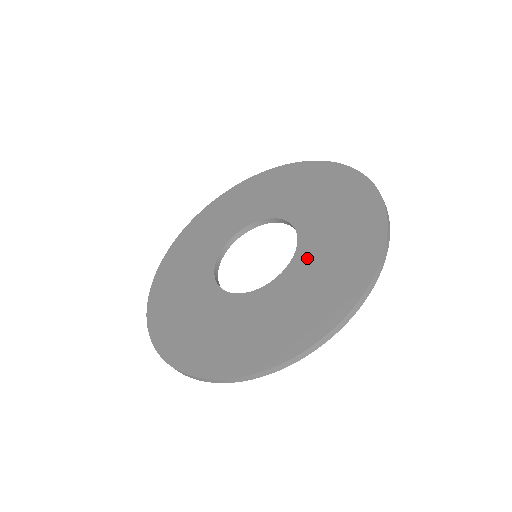
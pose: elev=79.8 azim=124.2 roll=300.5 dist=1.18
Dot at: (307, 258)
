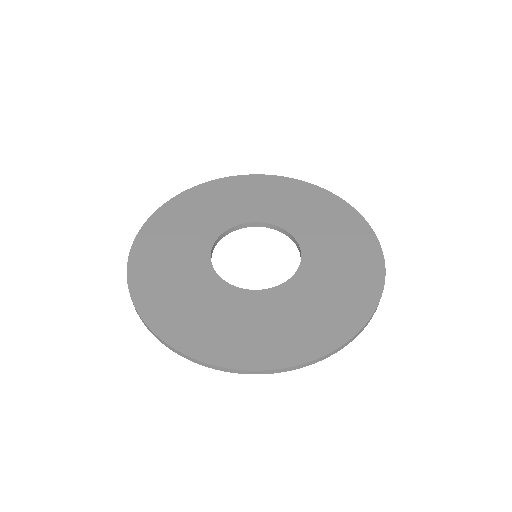
Dot at: (310, 237)
